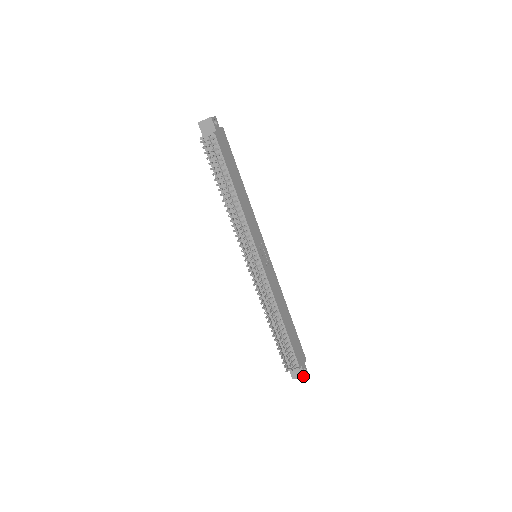
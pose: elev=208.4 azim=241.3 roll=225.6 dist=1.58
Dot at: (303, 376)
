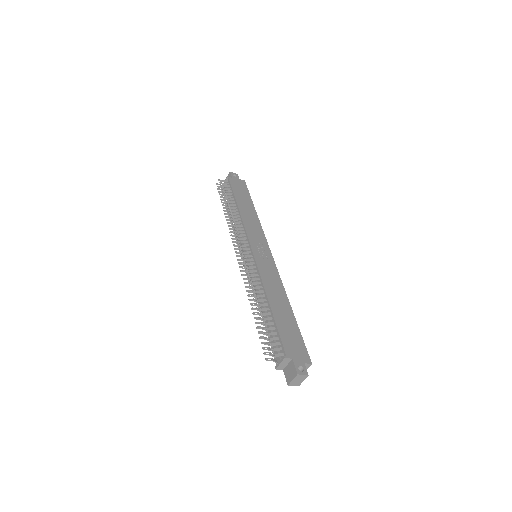
Dot at: (295, 373)
